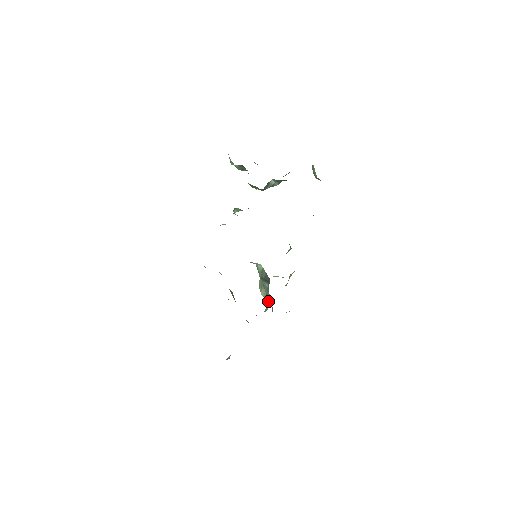
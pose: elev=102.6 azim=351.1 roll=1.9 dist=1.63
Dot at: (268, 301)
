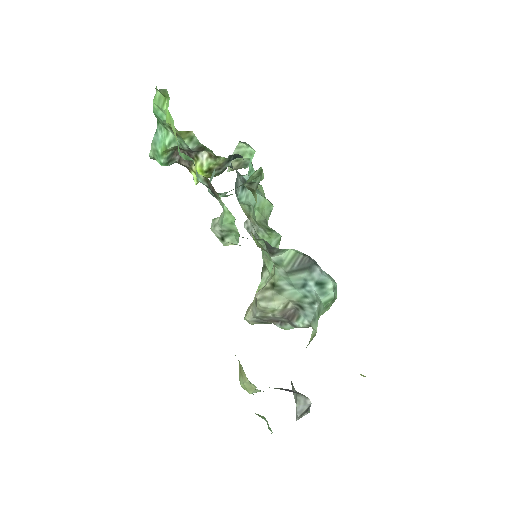
Dot at: (322, 290)
